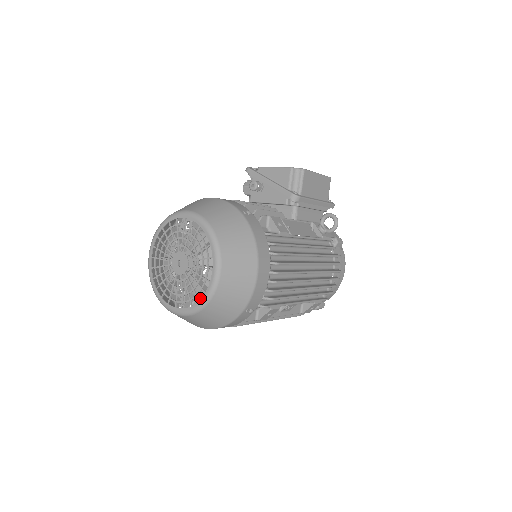
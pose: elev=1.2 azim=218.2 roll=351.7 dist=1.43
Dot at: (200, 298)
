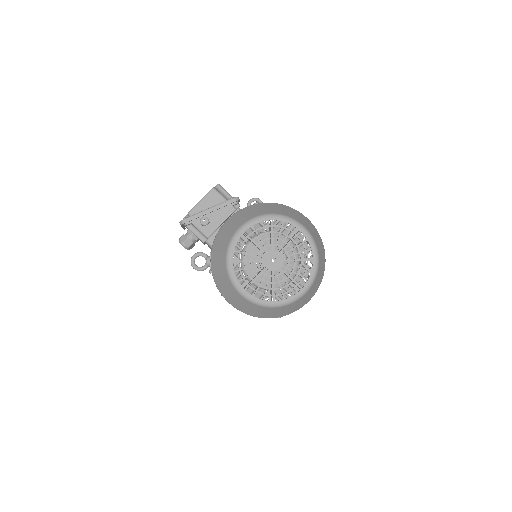
Dot at: occluded
